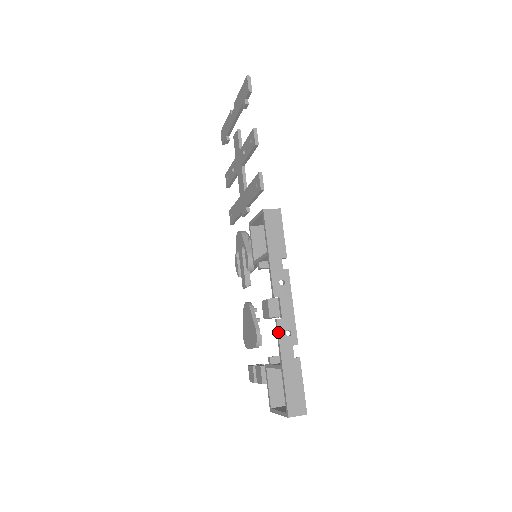
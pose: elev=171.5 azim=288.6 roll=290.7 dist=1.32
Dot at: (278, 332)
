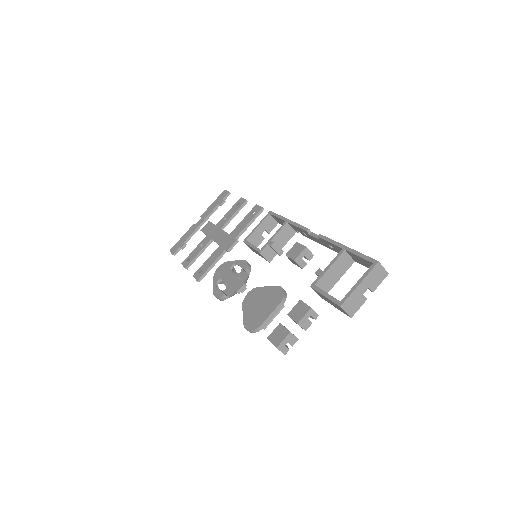
Dot at: (327, 237)
